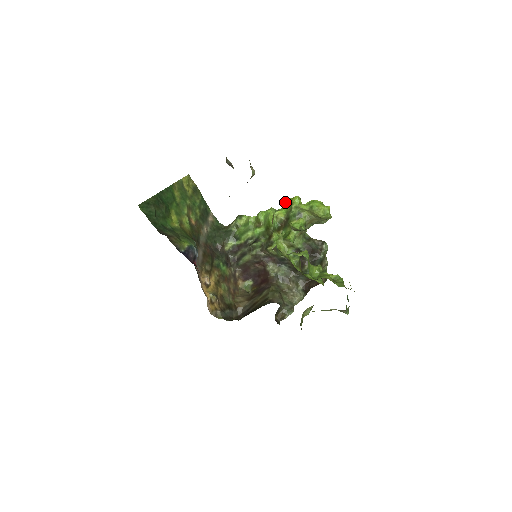
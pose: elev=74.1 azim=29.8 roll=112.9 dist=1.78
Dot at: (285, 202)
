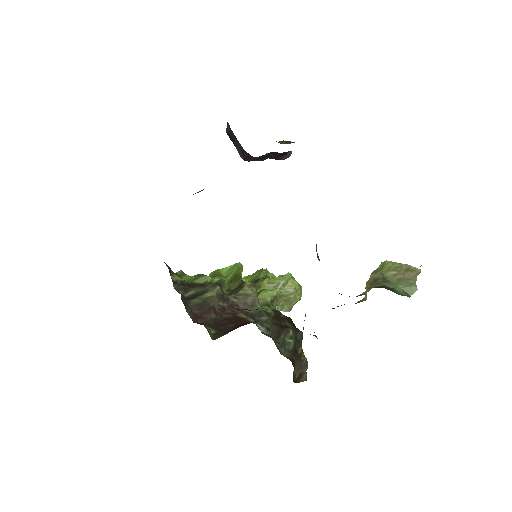
Dot at: occluded
